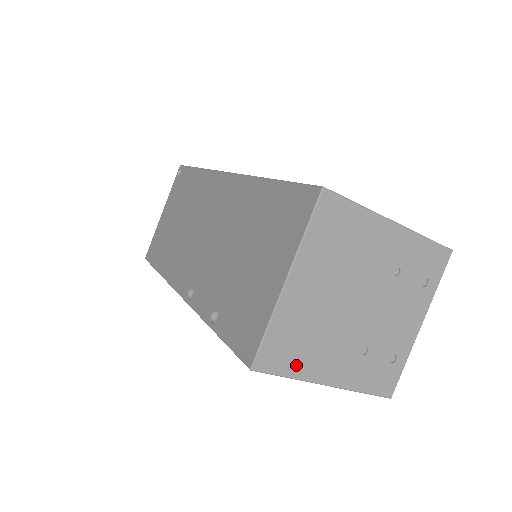
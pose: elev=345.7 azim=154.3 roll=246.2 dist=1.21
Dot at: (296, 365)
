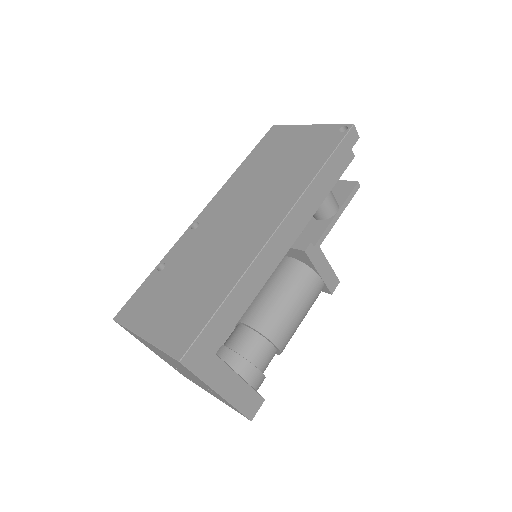
Dot at: (137, 338)
